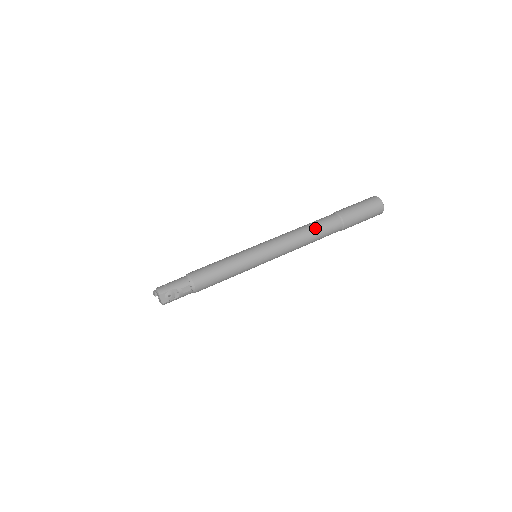
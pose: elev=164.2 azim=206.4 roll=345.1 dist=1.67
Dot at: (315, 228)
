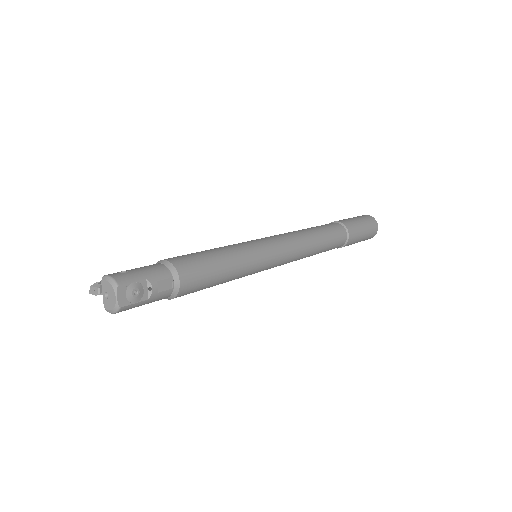
Dot at: (323, 232)
